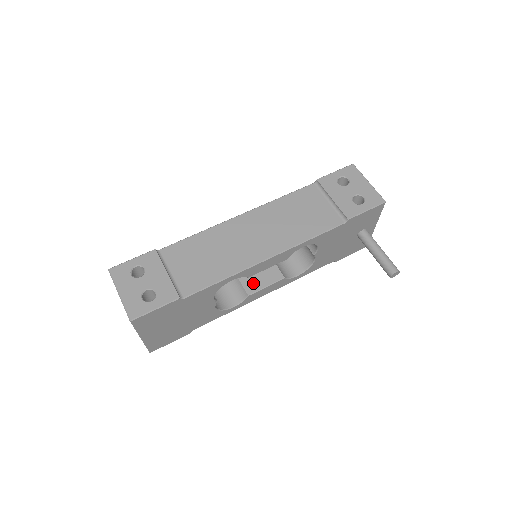
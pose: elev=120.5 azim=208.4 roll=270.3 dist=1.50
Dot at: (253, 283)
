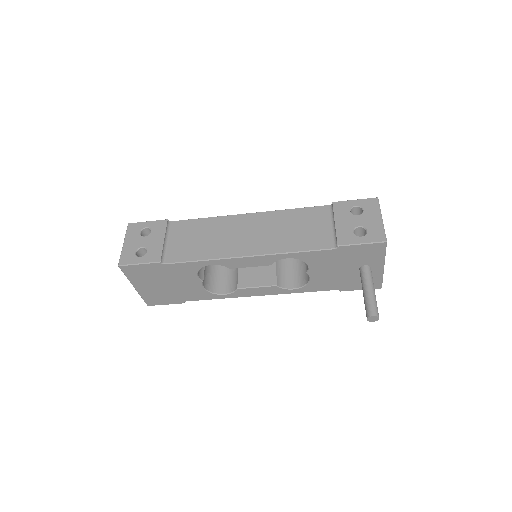
Dot at: (247, 280)
